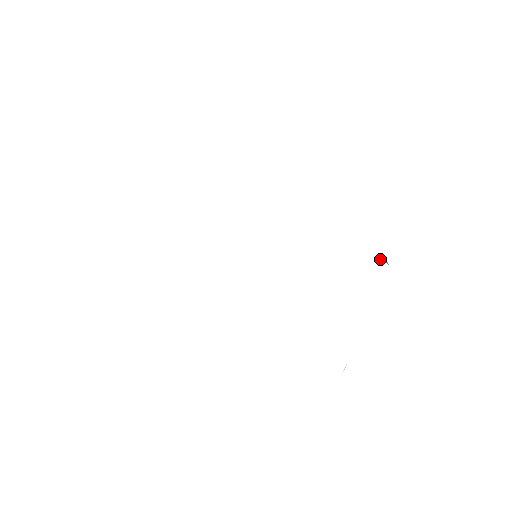
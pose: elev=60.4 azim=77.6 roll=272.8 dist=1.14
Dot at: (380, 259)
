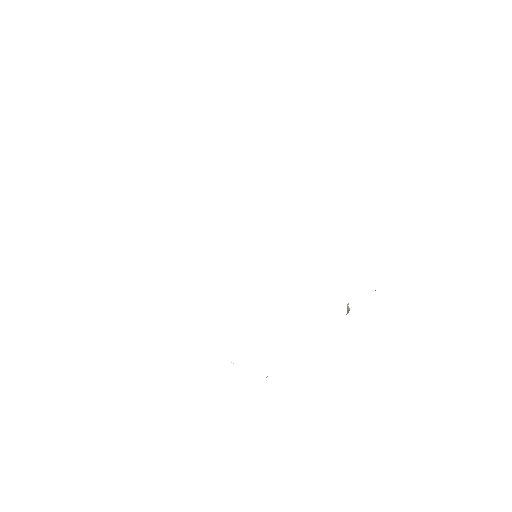
Dot at: (347, 305)
